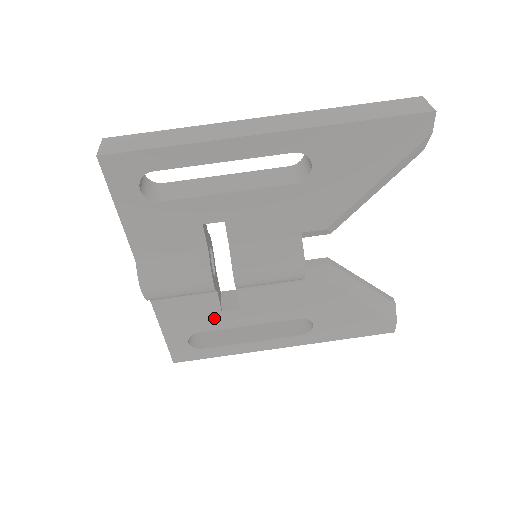
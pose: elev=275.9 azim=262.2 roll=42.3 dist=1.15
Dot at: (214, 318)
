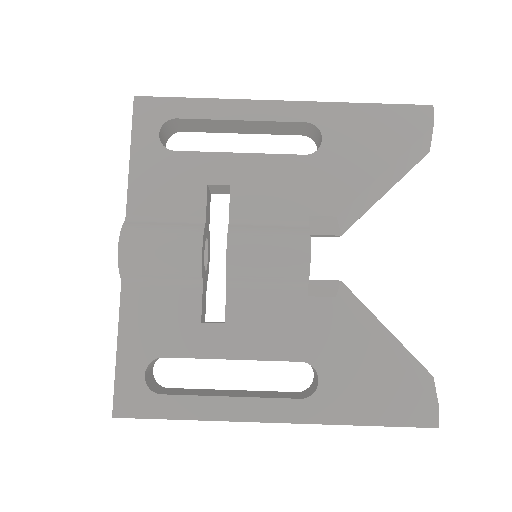
Dot at: (189, 333)
